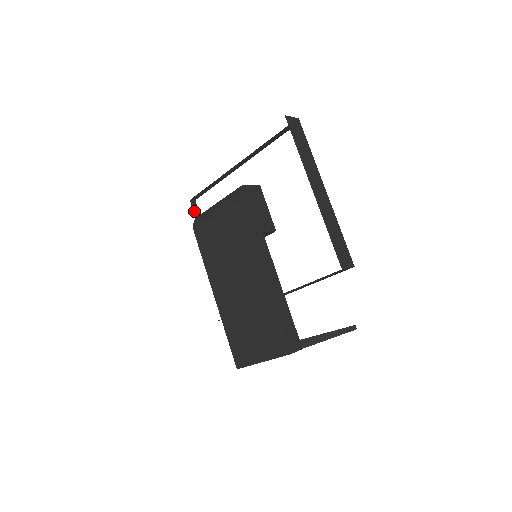
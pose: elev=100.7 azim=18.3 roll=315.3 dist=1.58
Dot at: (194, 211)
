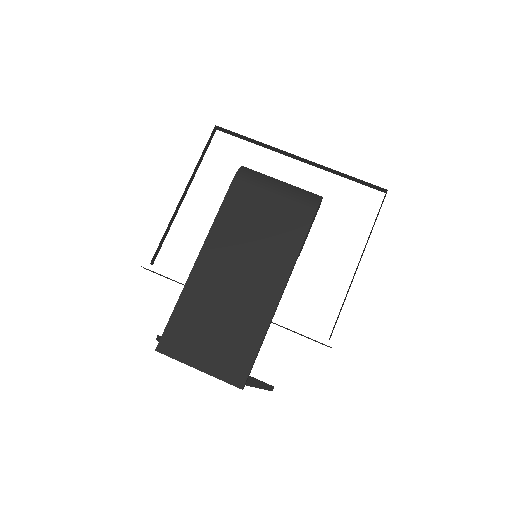
Dot at: (209, 139)
